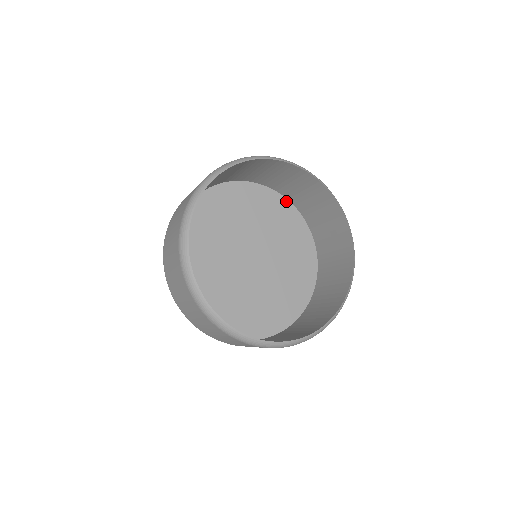
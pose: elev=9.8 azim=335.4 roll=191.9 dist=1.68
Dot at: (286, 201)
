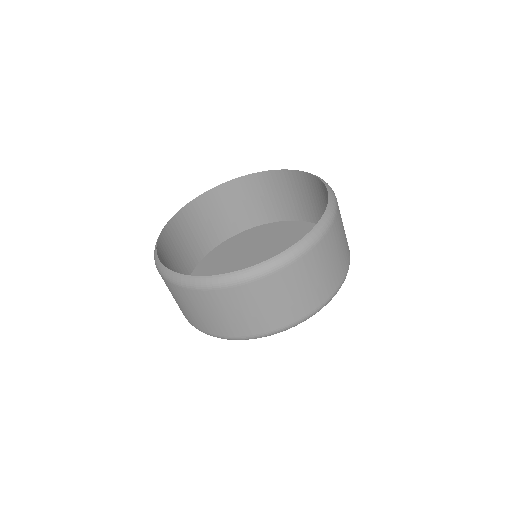
Dot at: occluded
